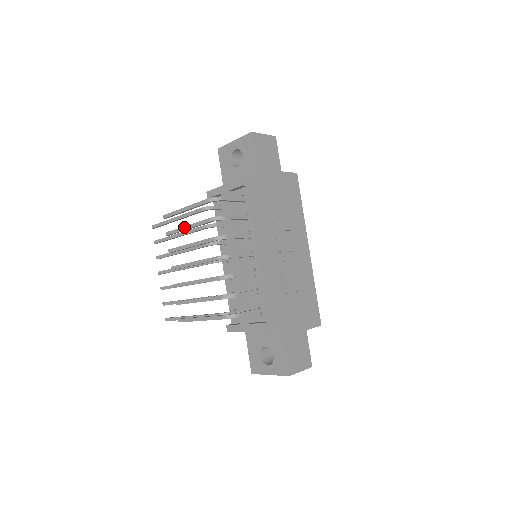
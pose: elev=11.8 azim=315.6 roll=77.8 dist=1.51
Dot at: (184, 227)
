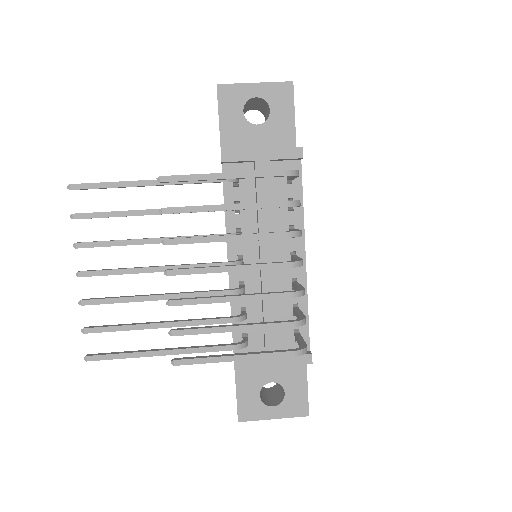
Dot at: (218, 206)
